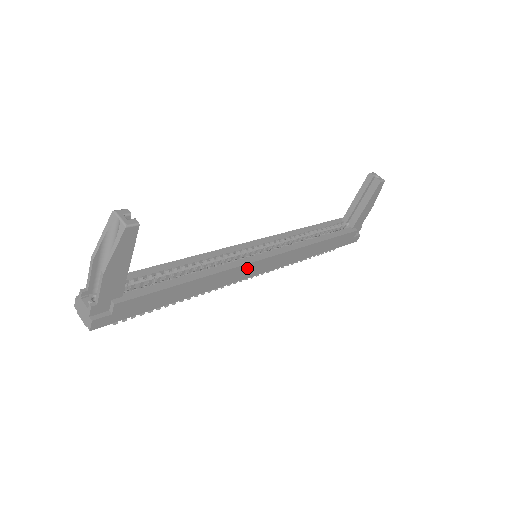
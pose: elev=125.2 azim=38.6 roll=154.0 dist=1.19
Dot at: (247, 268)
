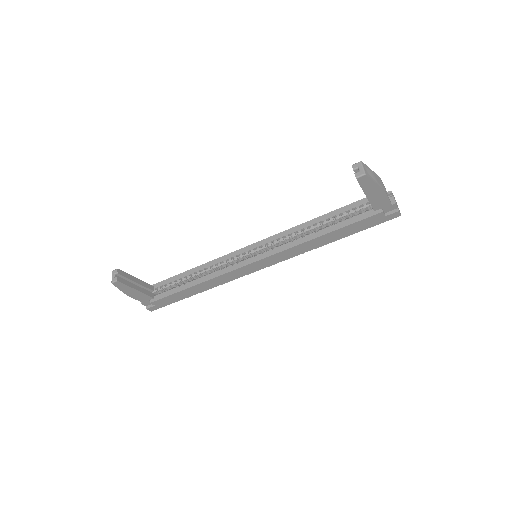
Dot at: (240, 270)
